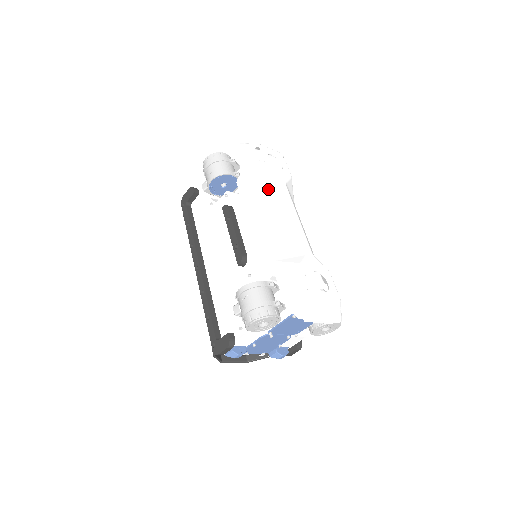
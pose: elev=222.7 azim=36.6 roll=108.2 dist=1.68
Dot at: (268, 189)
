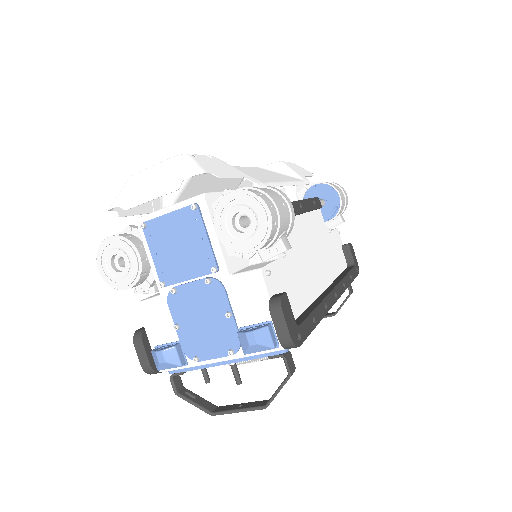
Dot at: (235, 185)
